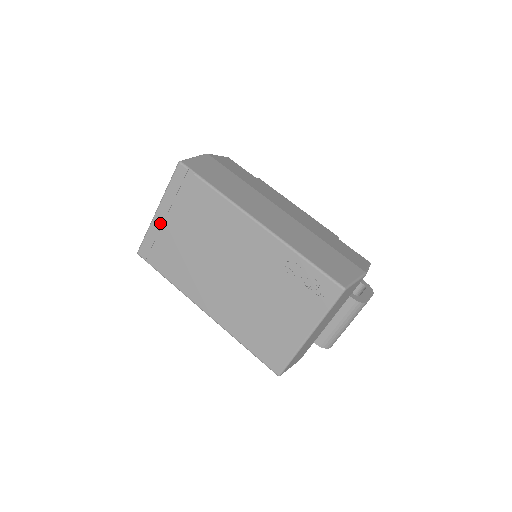
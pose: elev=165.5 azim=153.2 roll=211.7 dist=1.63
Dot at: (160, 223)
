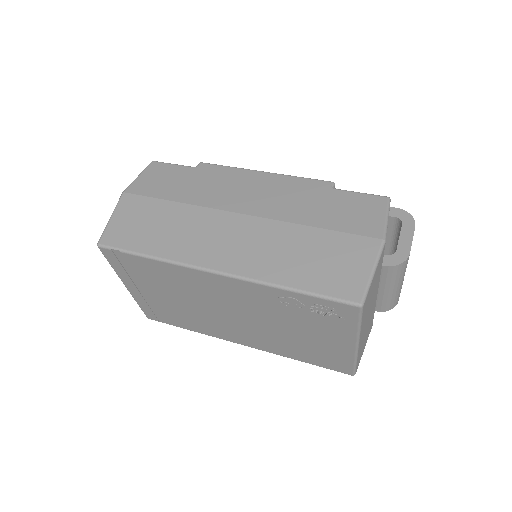
Dot at: (139, 295)
